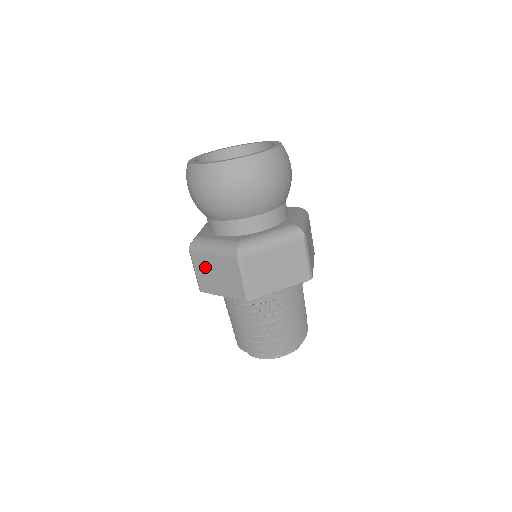
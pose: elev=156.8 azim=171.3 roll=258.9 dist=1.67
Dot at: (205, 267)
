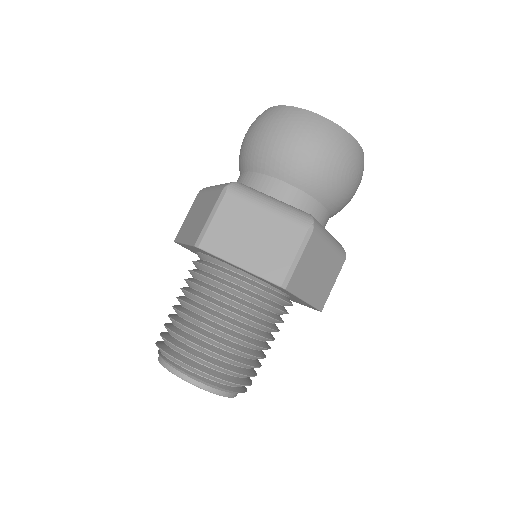
Dot at: (196, 208)
